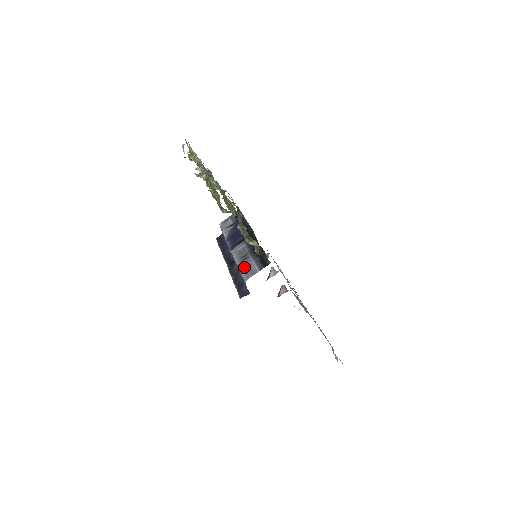
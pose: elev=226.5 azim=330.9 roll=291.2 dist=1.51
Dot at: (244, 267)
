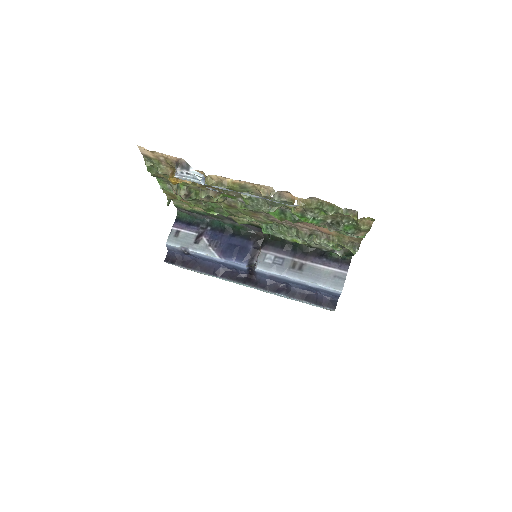
Dot at: (316, 277)
